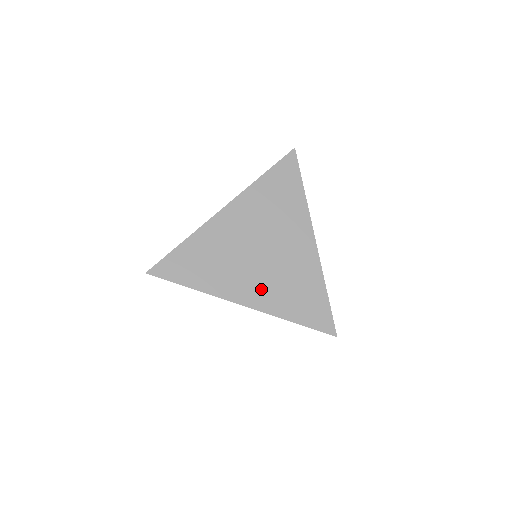
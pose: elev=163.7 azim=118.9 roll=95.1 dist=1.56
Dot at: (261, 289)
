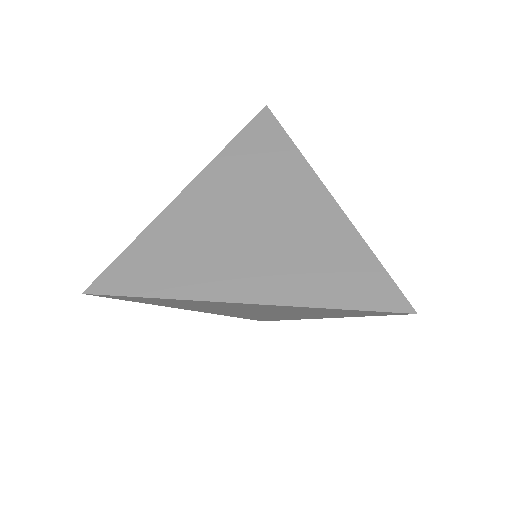
Dot at: (267, 273)
